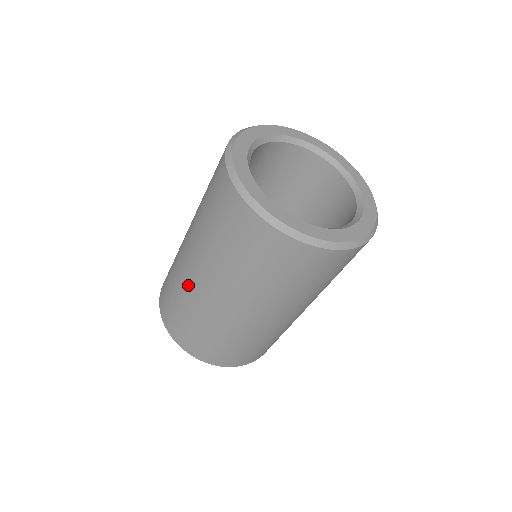
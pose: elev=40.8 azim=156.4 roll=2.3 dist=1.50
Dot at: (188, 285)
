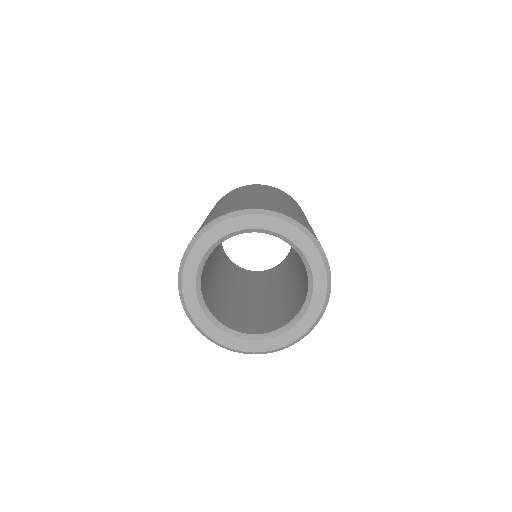
Dot at: occluded
